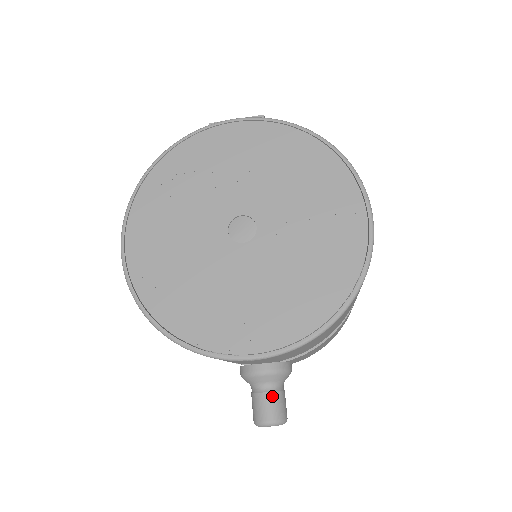
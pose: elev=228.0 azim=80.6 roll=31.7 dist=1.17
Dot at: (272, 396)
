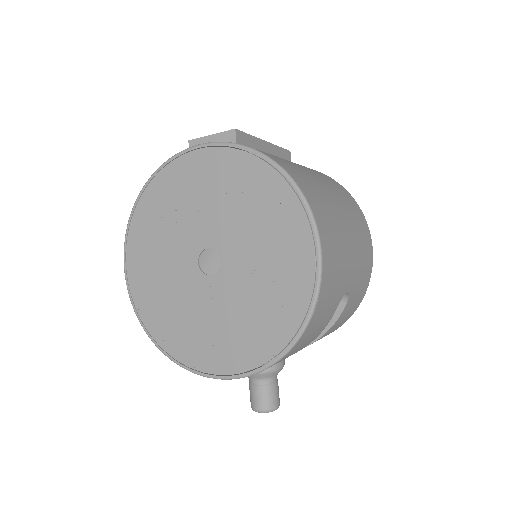
Dot at: (261, 390)
